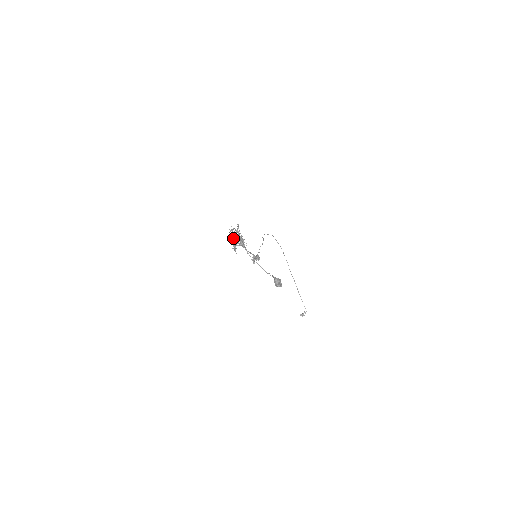
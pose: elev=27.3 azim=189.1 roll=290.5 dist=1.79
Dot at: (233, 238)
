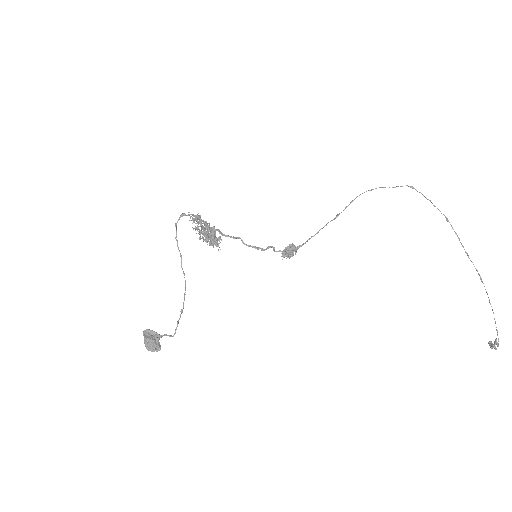
Dot at: (207, 226)
